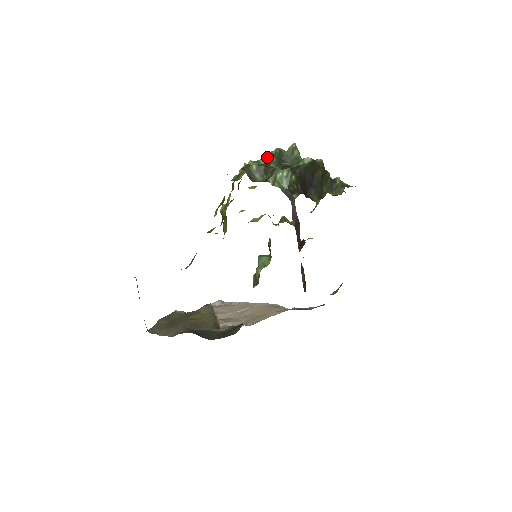
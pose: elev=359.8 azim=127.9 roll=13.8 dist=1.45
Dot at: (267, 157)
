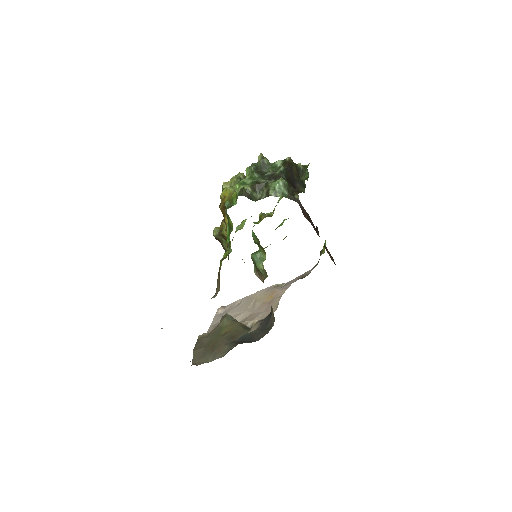
Dot at: (248, 175)
